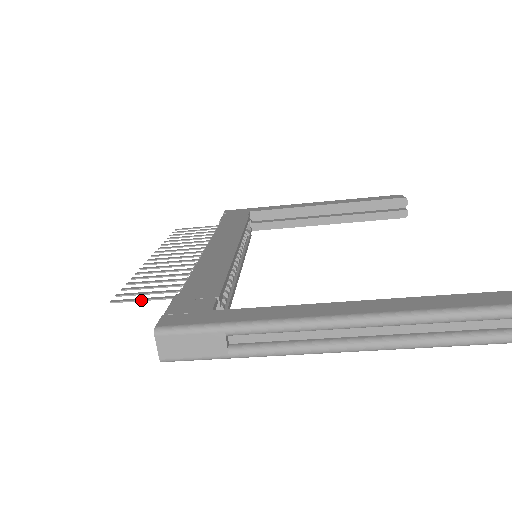
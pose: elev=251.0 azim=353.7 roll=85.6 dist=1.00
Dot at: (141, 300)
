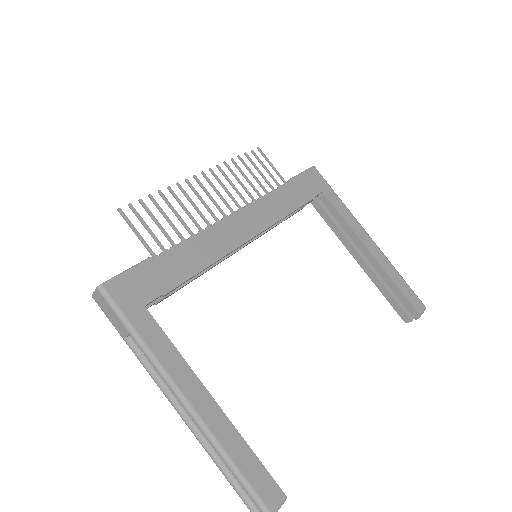
Dot at: (134, 231)
